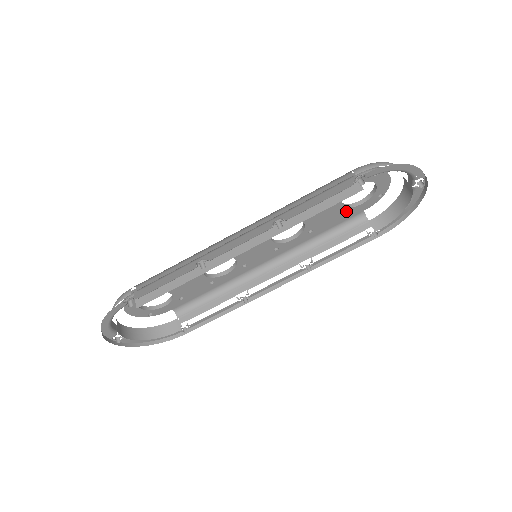
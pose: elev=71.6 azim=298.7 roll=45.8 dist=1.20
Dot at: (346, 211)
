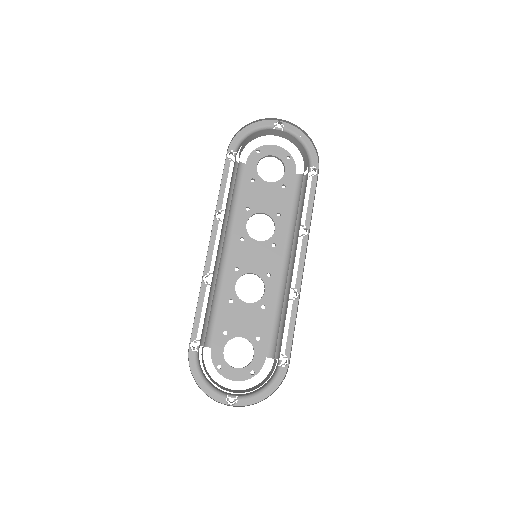
Dot at: (282, 184)
